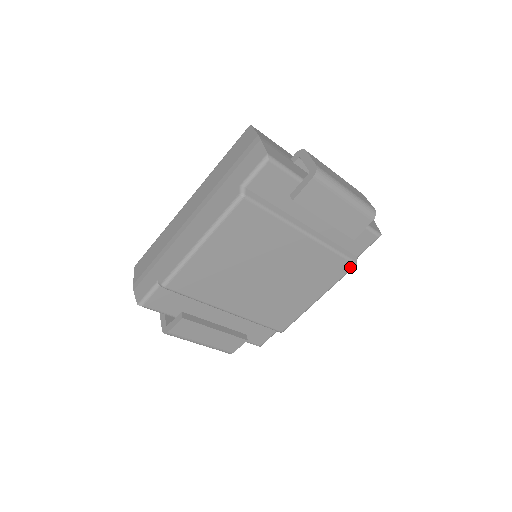
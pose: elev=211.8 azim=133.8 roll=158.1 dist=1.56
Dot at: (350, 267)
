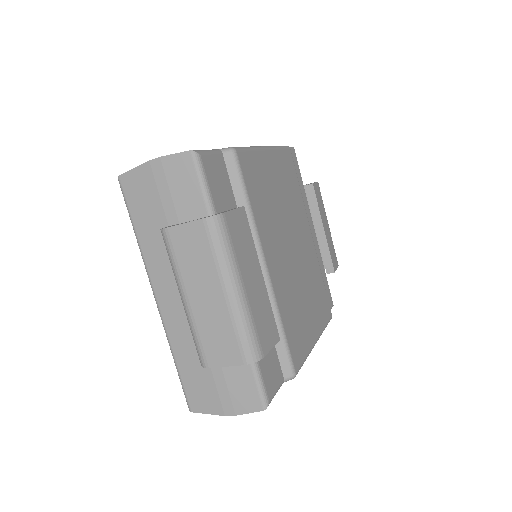
Dot at: (330, 315)
